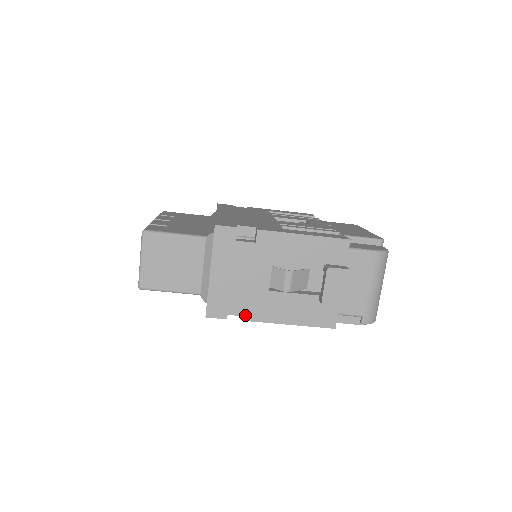
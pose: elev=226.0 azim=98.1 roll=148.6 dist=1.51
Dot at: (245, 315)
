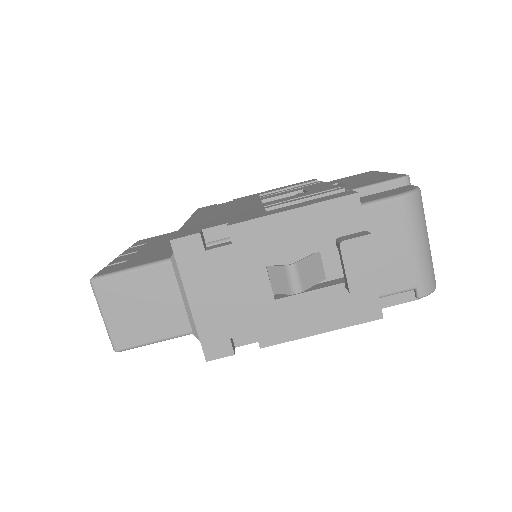
Dot at: occluded
